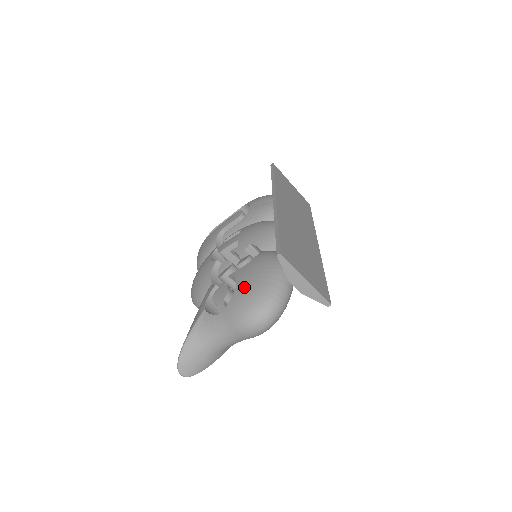
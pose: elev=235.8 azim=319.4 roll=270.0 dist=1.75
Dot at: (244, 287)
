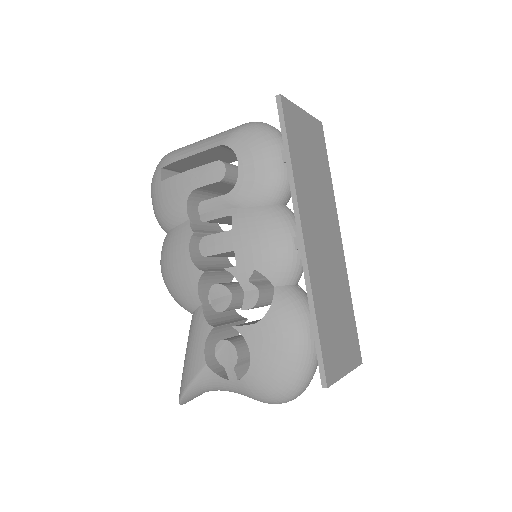
Dot at: (263, 367)
